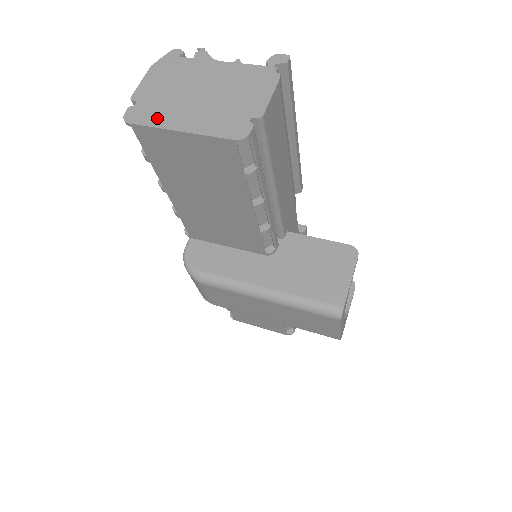
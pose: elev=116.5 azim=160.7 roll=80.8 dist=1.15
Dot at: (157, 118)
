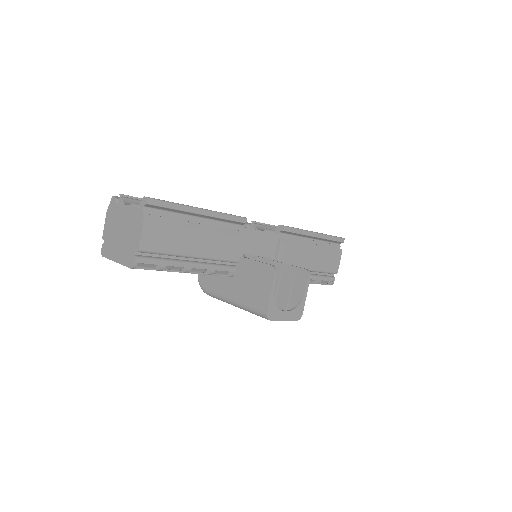
Dot at: (110, 253)
